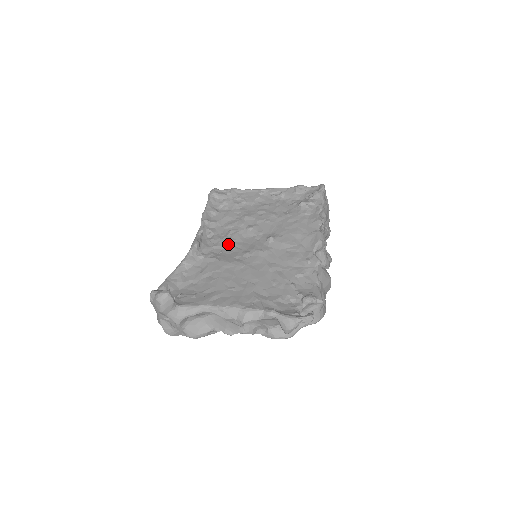
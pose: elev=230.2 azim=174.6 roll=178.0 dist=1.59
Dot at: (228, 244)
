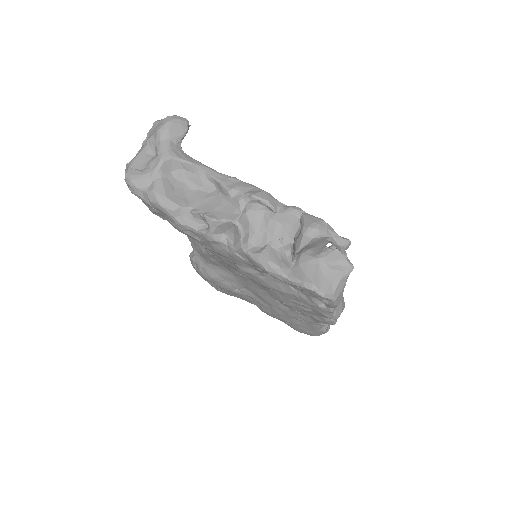
Dot at: occluded
